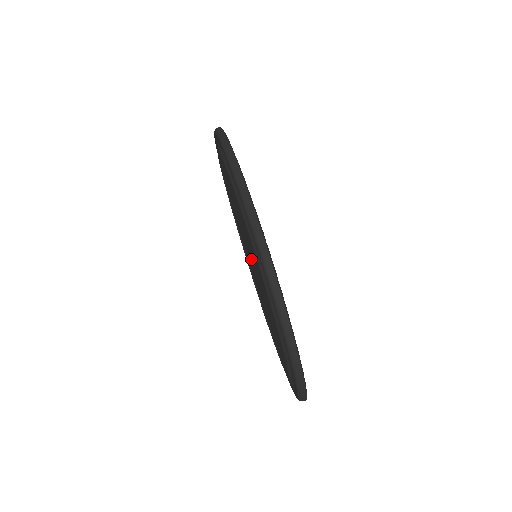
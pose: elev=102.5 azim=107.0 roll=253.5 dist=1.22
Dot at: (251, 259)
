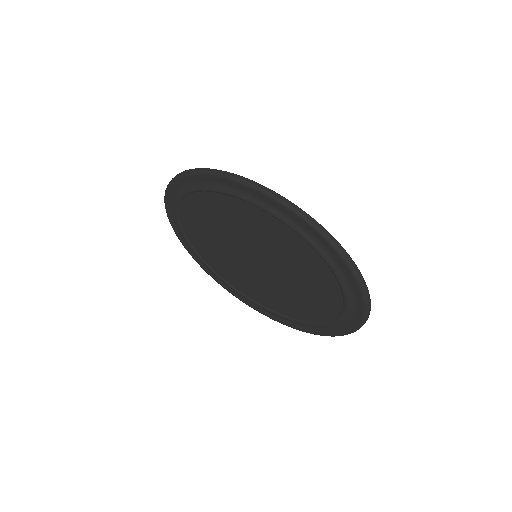
Dot at: (253, 261)
